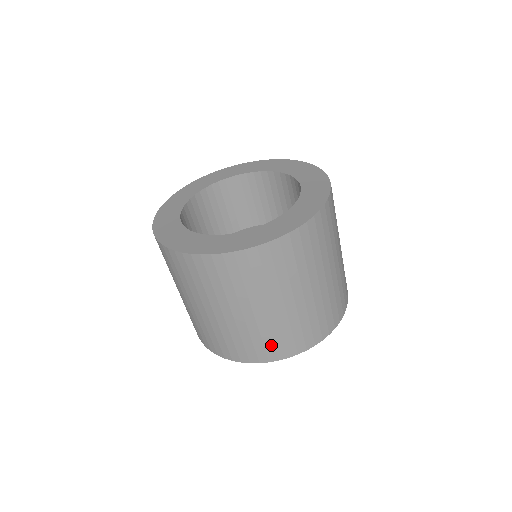
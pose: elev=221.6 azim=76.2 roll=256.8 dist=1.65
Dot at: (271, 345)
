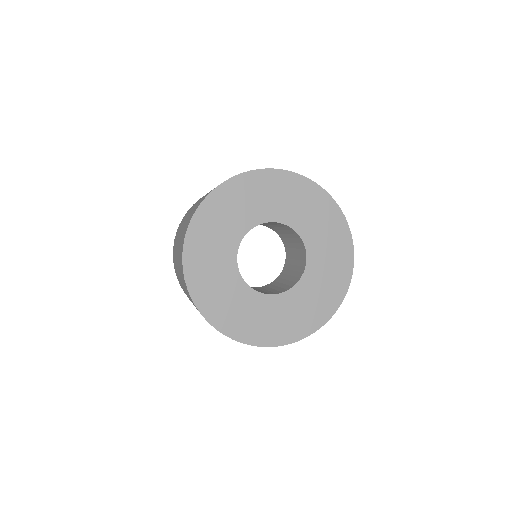
Dot at: occluded
